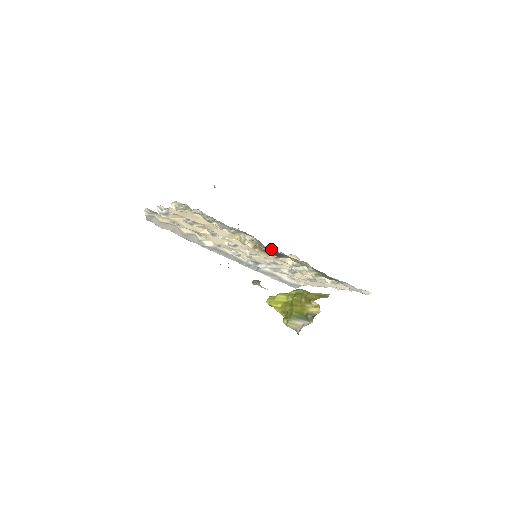
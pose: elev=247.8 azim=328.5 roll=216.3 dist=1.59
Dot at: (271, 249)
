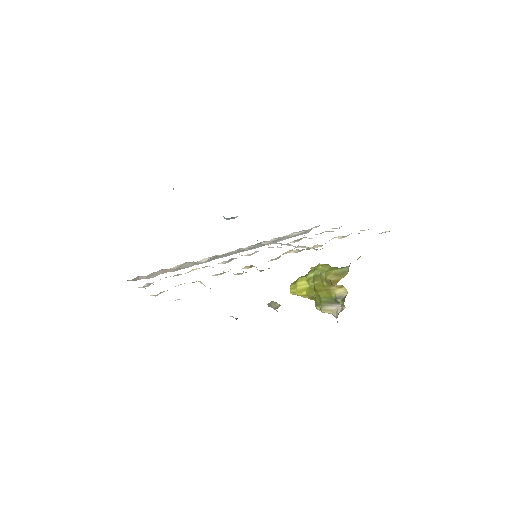
Dot at: occluded
